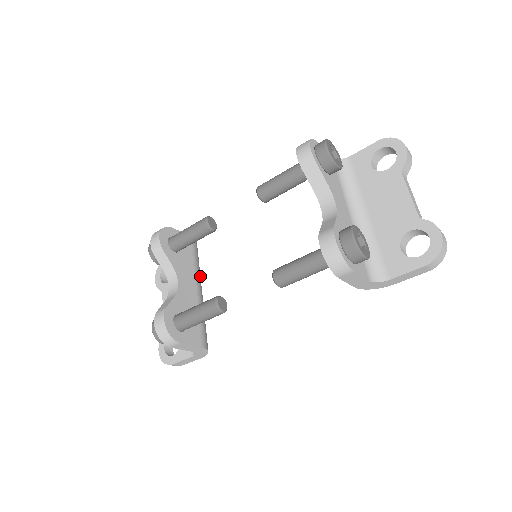
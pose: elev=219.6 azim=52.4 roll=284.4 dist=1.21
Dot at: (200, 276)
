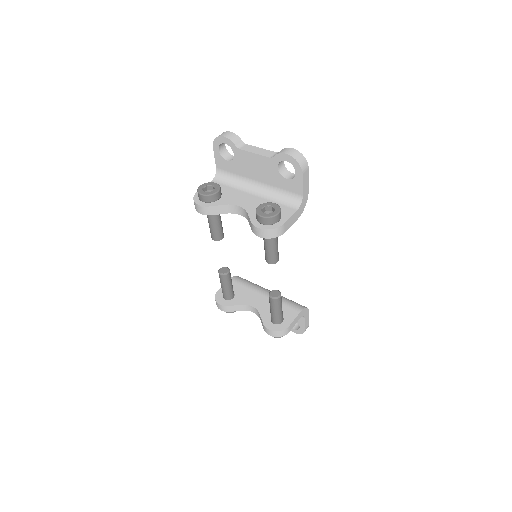
Dot at: (257, 286)
